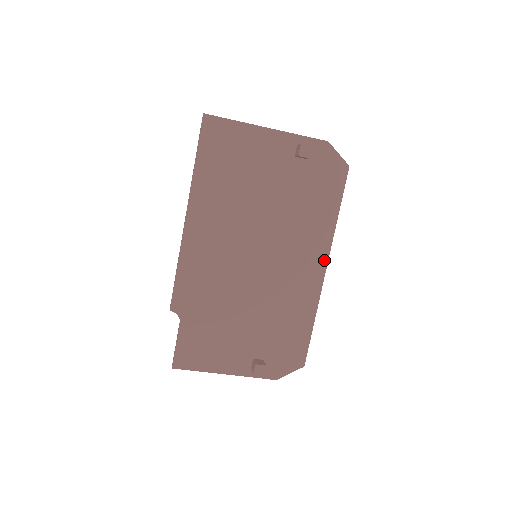
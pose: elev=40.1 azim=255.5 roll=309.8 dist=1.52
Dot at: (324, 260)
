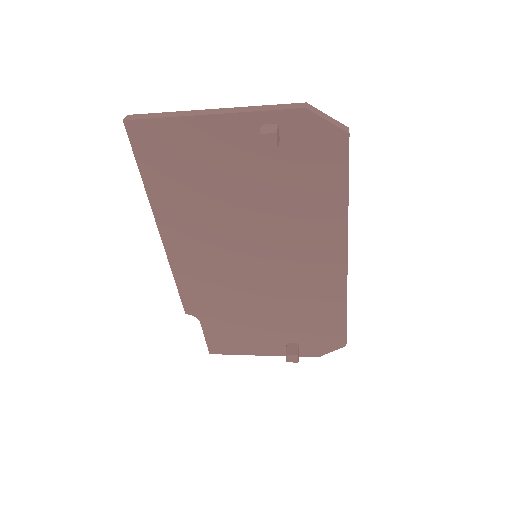
Dot at: (342, 251)
